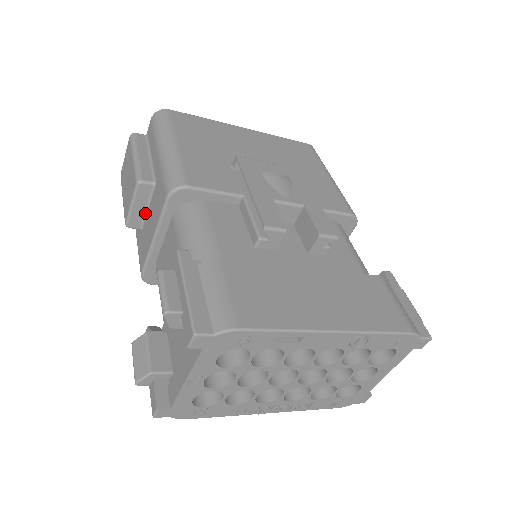
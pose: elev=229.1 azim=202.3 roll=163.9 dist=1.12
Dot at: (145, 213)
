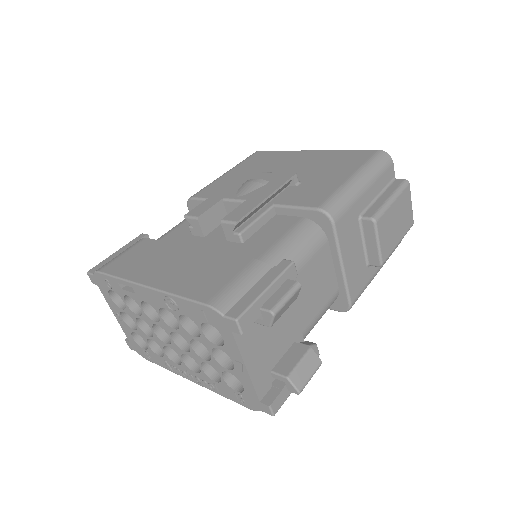
Dot at: occluded
